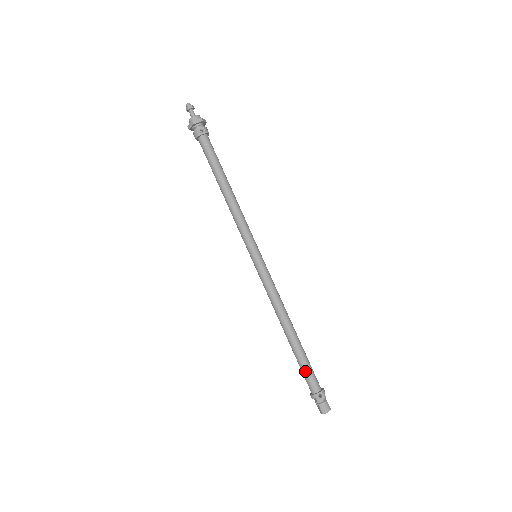
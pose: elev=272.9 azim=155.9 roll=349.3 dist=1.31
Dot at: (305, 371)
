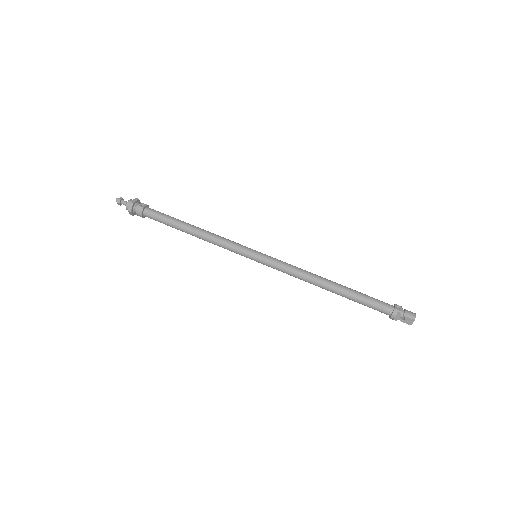
Dot at: (370, 301)
